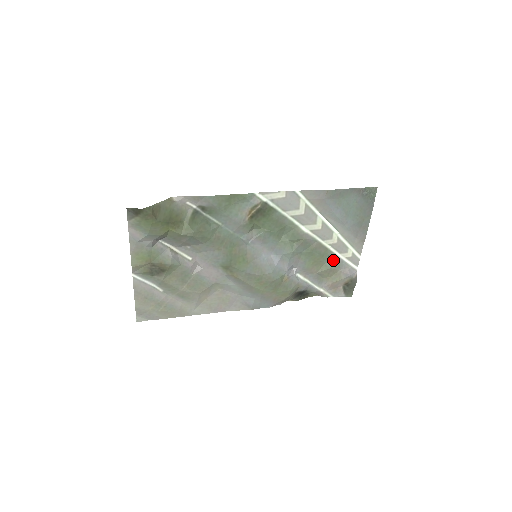
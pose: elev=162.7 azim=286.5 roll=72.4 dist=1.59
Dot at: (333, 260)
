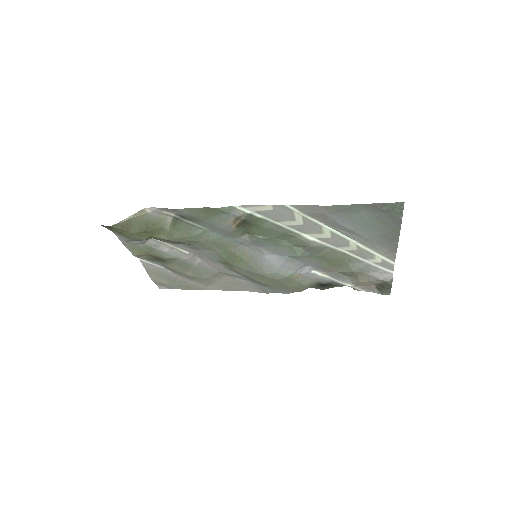
Dot at: (356, 264)
